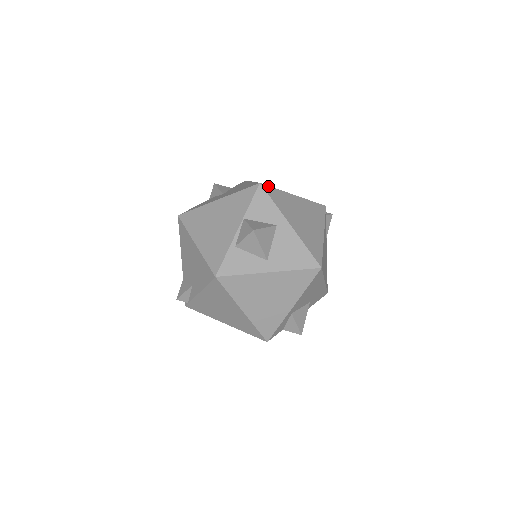
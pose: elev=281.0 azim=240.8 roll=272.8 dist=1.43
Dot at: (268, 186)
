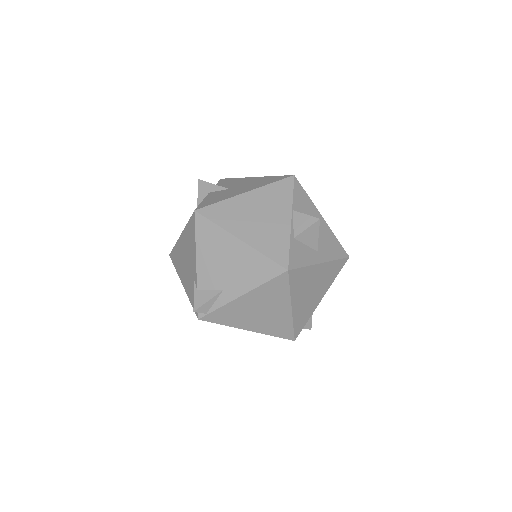
Dot at: occluded
